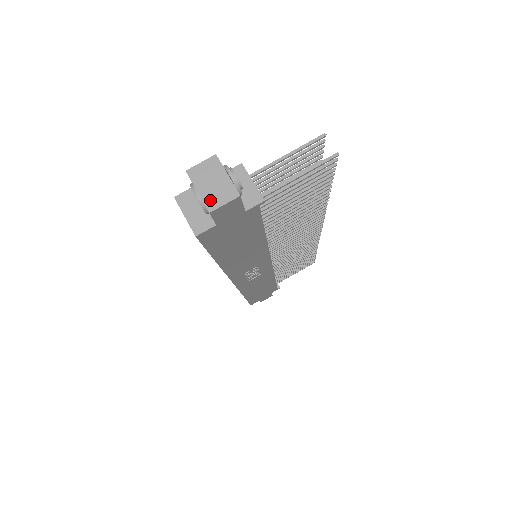
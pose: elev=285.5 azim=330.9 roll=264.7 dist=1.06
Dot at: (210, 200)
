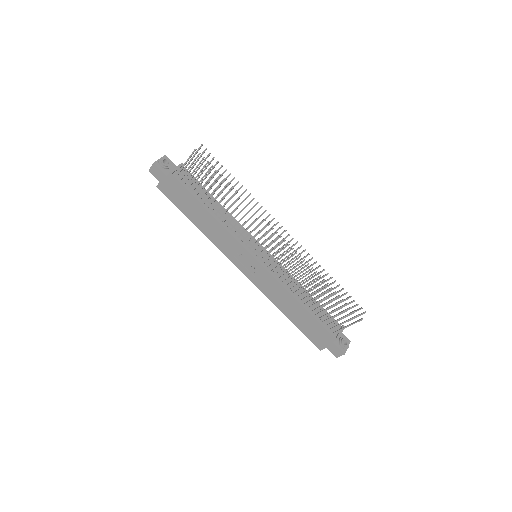
Dot at: occluded
